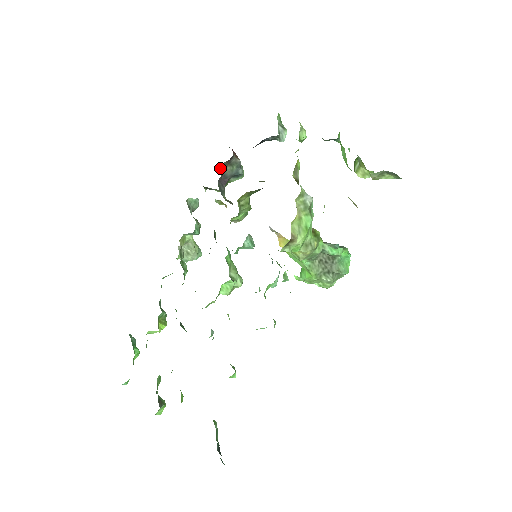
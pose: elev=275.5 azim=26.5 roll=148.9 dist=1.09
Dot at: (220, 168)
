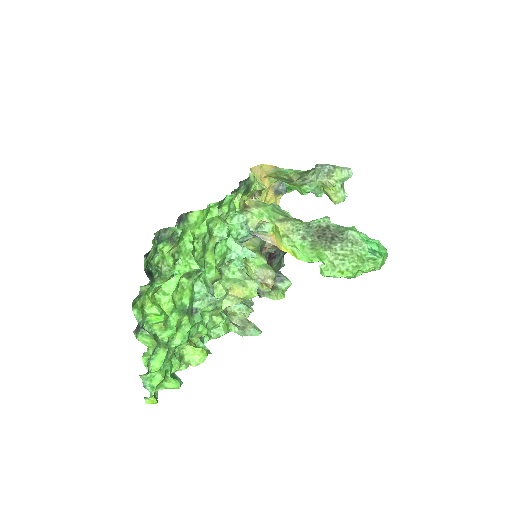
Dot at: occluded
